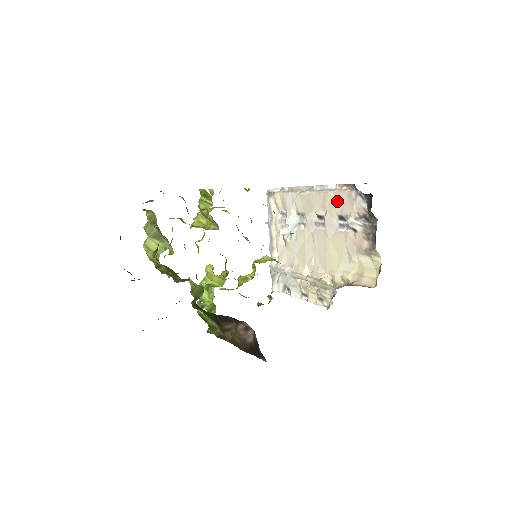
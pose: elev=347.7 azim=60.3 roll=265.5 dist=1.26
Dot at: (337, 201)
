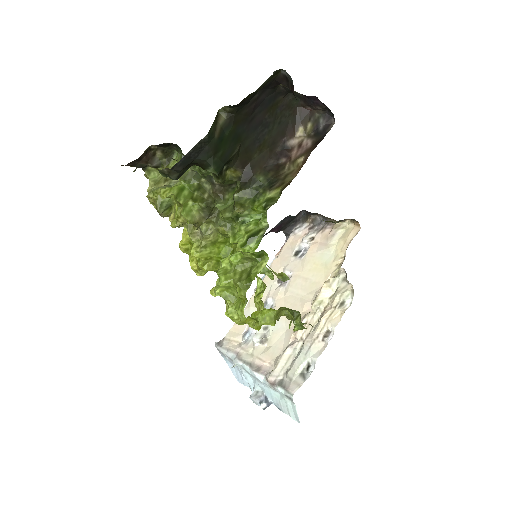
Dot at: (284, 253)
